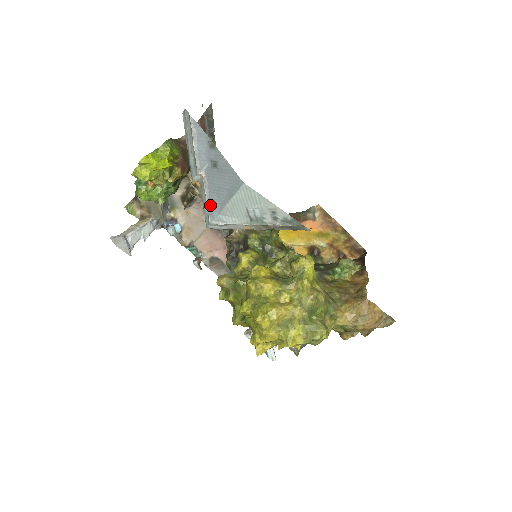
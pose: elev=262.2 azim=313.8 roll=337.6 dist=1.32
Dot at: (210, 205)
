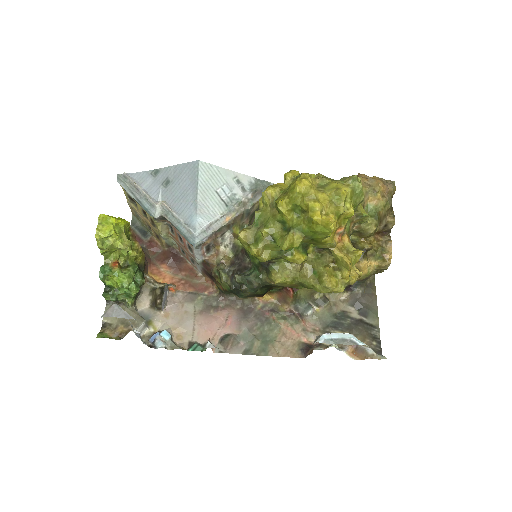
Dot at: (184, 219)
